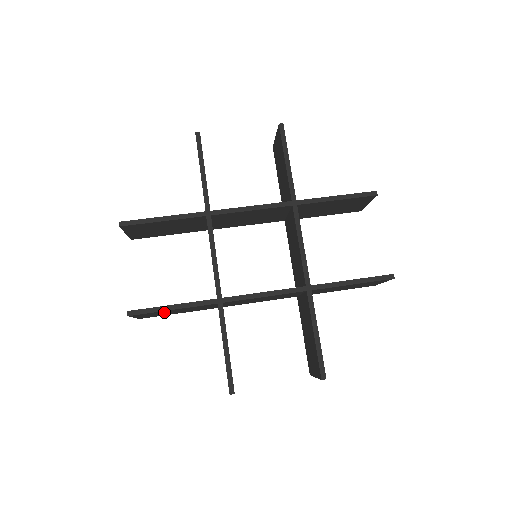
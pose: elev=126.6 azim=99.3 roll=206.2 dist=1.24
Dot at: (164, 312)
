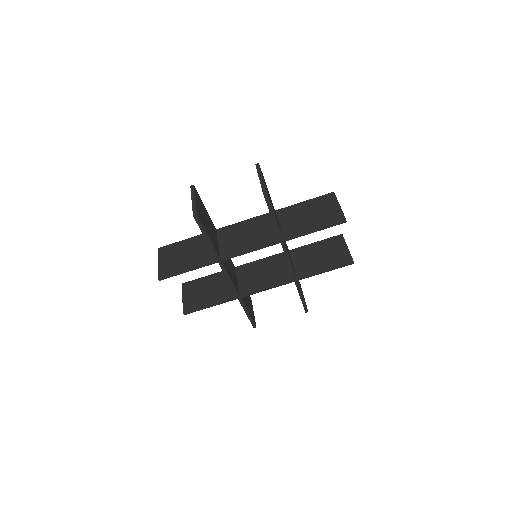
Dot at: (203, 300)
